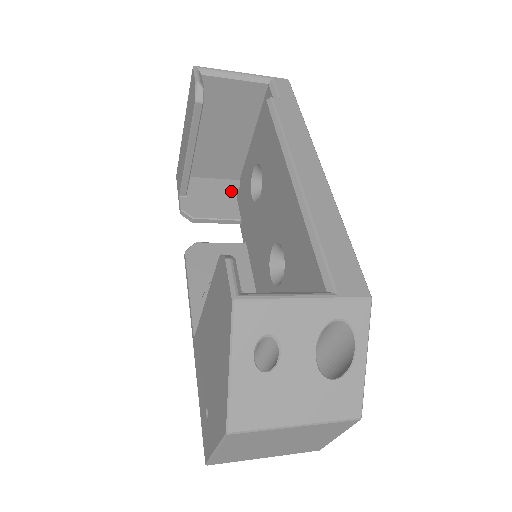
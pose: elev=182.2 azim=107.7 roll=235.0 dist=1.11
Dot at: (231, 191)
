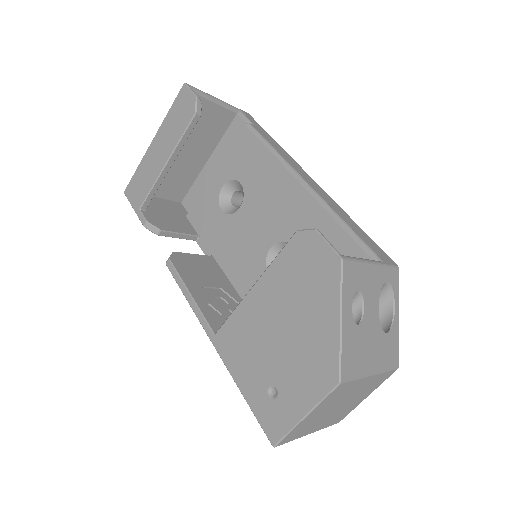
Dot at: (179, 211)
